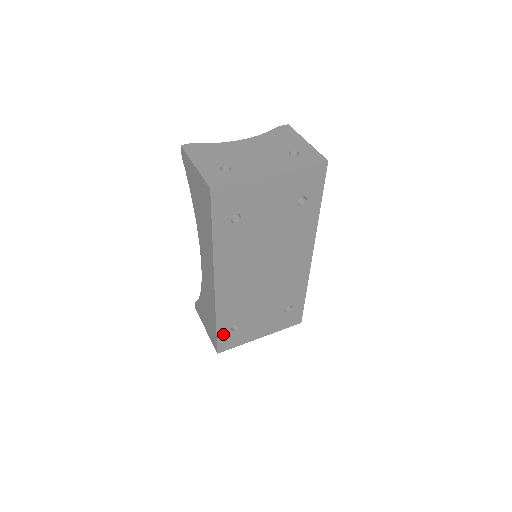
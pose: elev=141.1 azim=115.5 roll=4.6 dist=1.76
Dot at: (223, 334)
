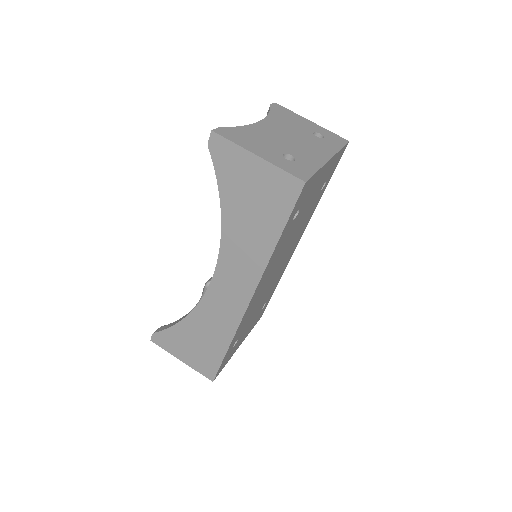
Dot at: (226, 356)
